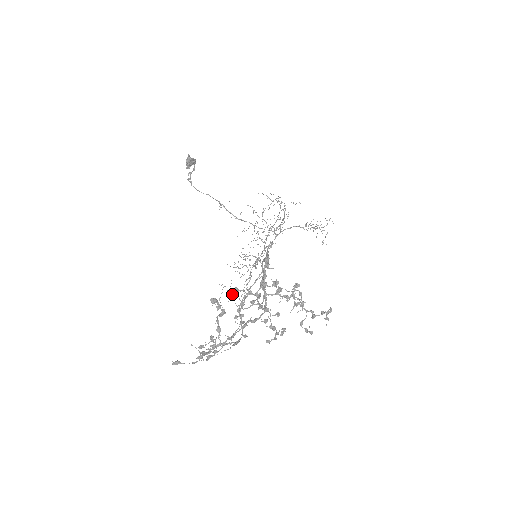
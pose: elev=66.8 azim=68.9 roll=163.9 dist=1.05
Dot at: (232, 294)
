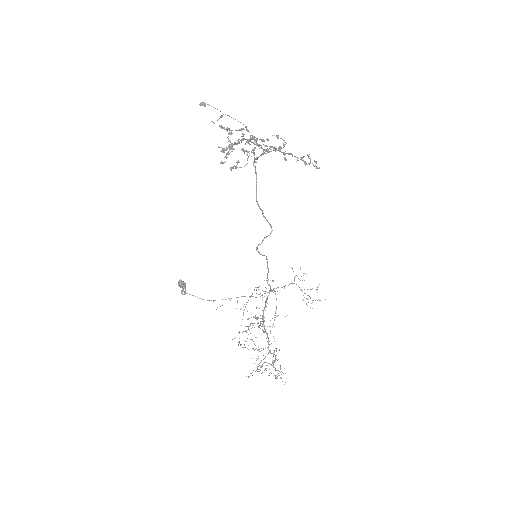
Dot at: occluded
